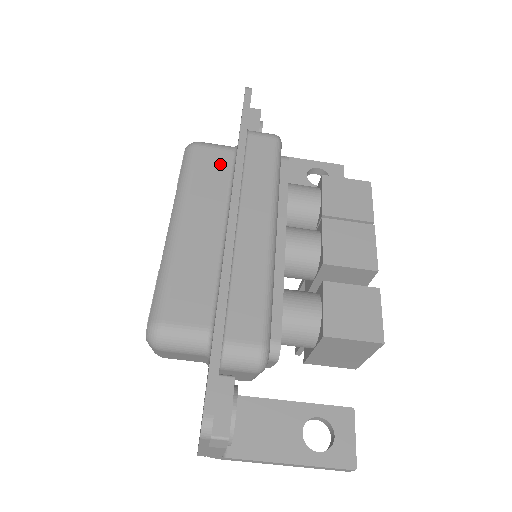
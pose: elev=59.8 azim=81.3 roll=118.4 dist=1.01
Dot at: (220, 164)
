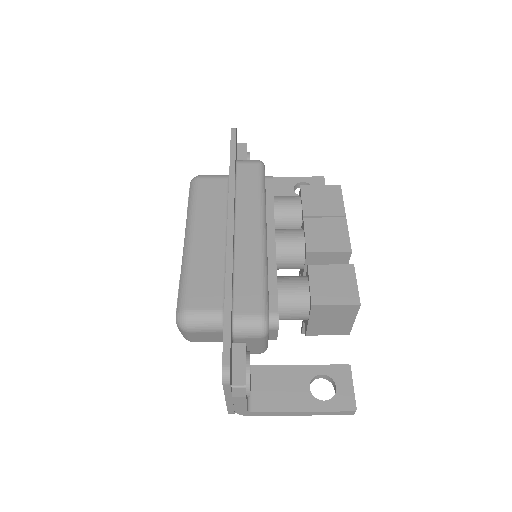
Dot at: (218, 189)
